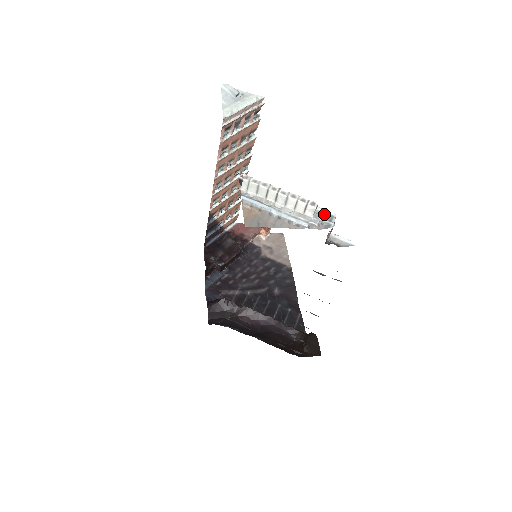
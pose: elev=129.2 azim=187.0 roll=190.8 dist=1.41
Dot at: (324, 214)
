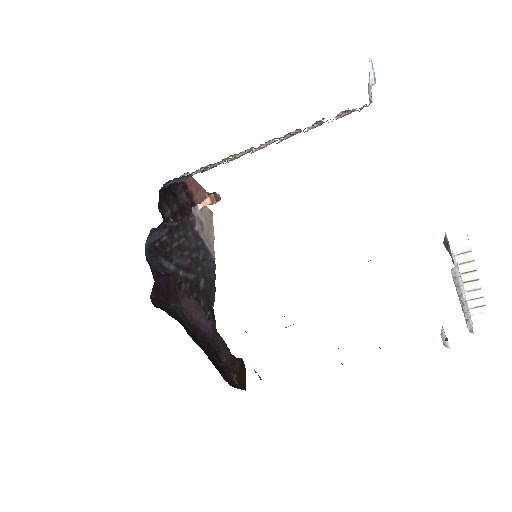
Dot at: occluded
